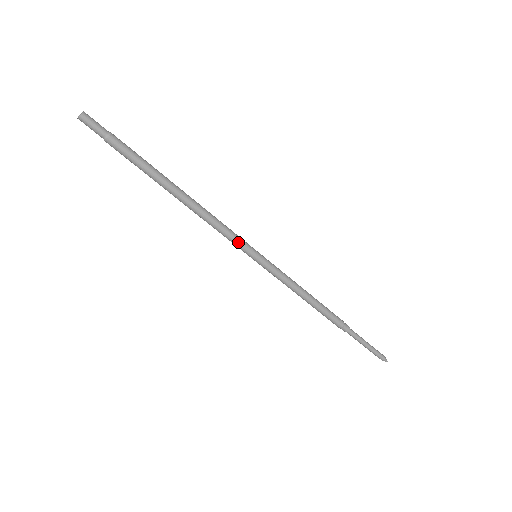
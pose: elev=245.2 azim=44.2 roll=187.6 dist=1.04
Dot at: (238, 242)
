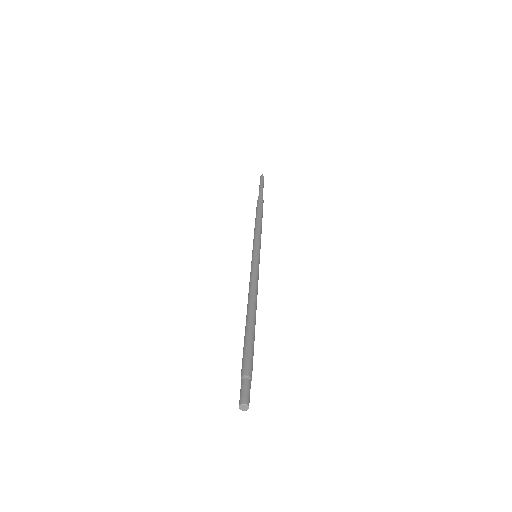
Dot at: occluded
